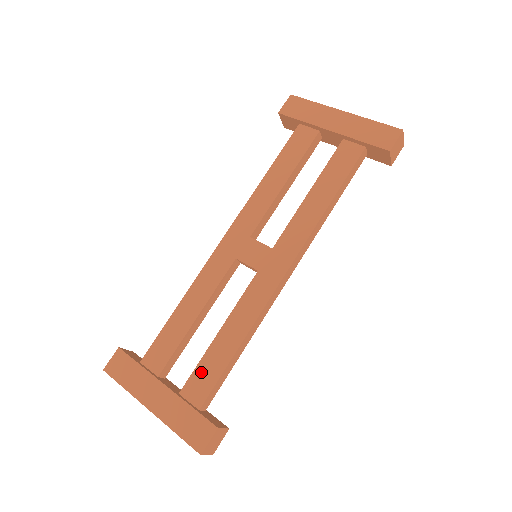
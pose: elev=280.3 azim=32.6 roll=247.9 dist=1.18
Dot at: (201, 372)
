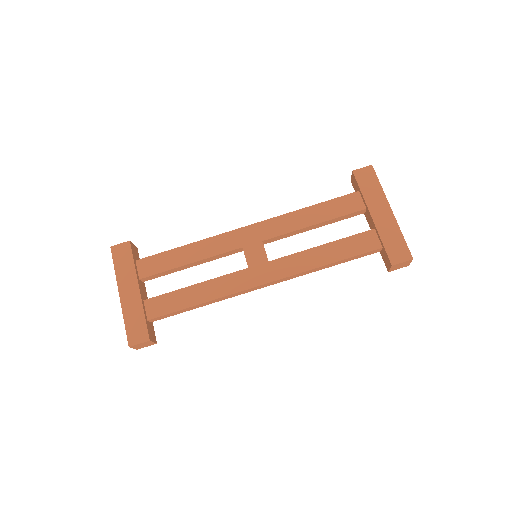
Dot at: (166, 299)
